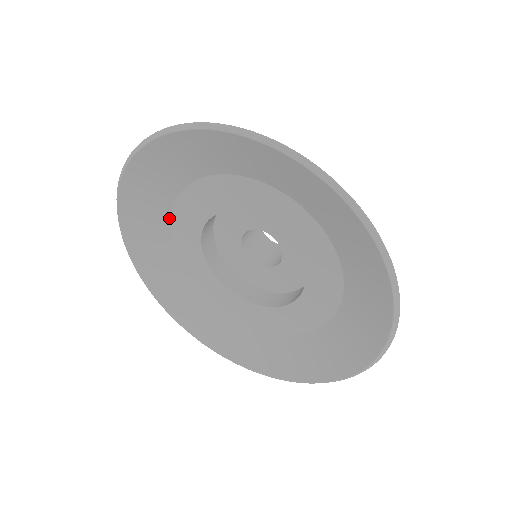
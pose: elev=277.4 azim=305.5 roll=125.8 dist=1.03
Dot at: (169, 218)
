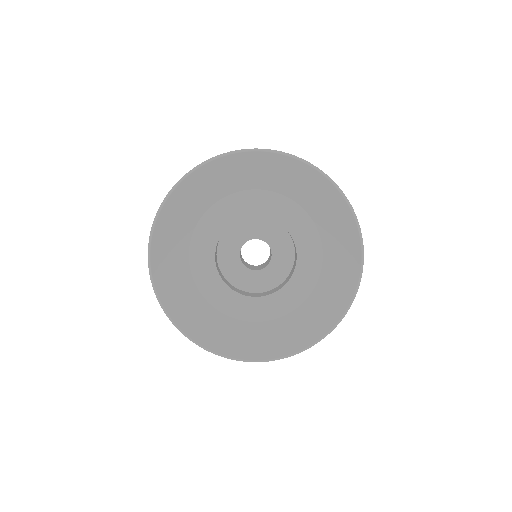
Dot at: (188, 264)
